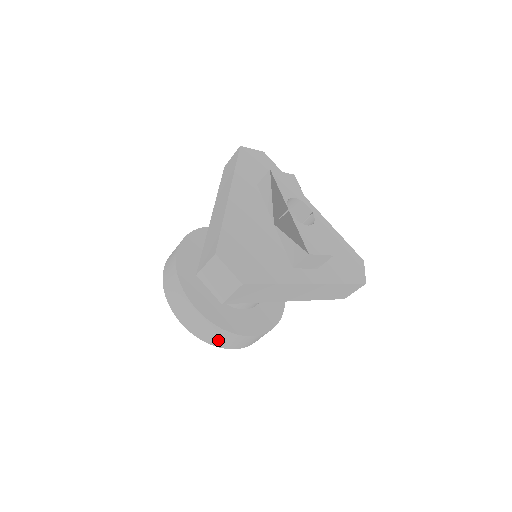
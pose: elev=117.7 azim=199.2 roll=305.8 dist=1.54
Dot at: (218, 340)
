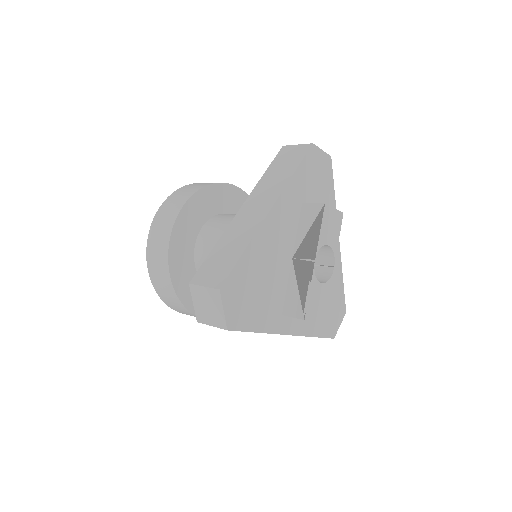
Dot at: (175, 307)
